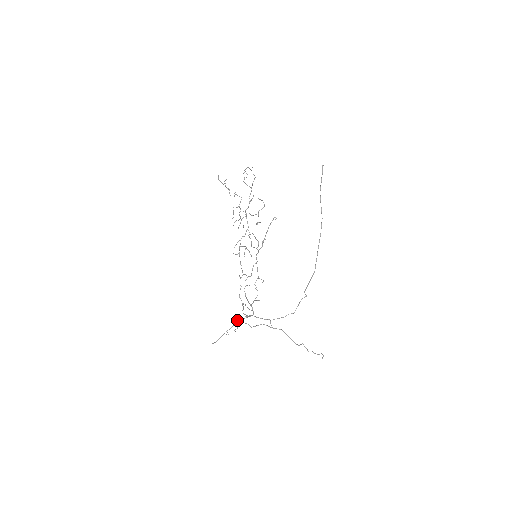
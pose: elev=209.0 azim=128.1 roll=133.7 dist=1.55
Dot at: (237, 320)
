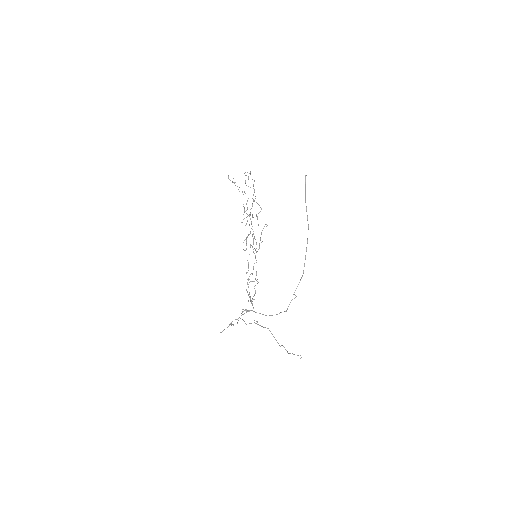
Dot at: (241, 313)
